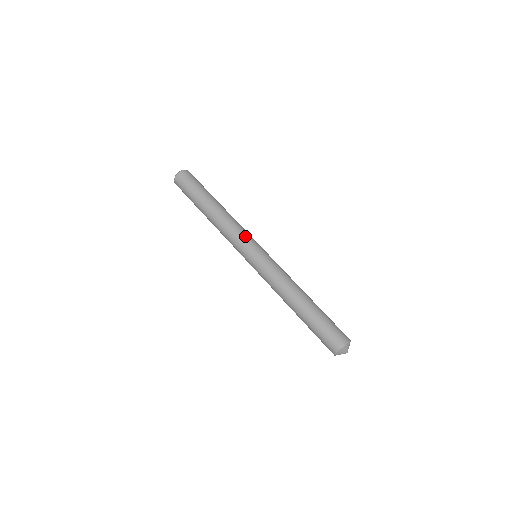
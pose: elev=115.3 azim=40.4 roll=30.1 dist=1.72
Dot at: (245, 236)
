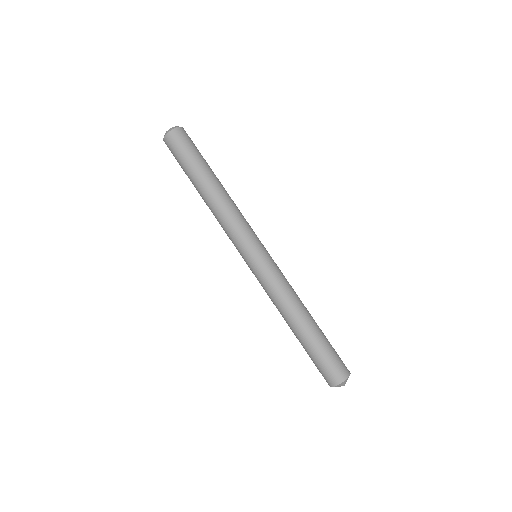
Dot at: (242, 234)
